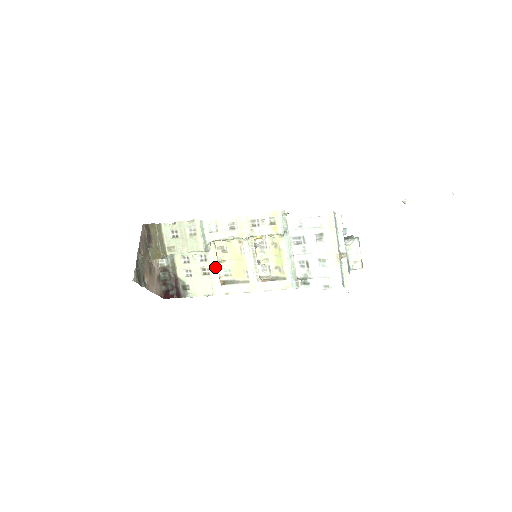
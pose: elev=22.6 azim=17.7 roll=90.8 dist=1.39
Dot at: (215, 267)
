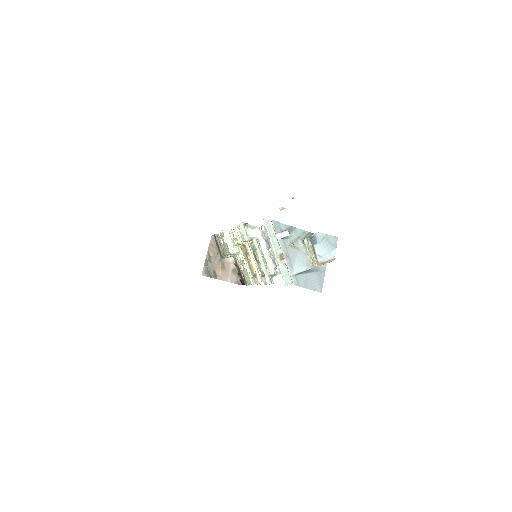
Dot at: (246, 264)
